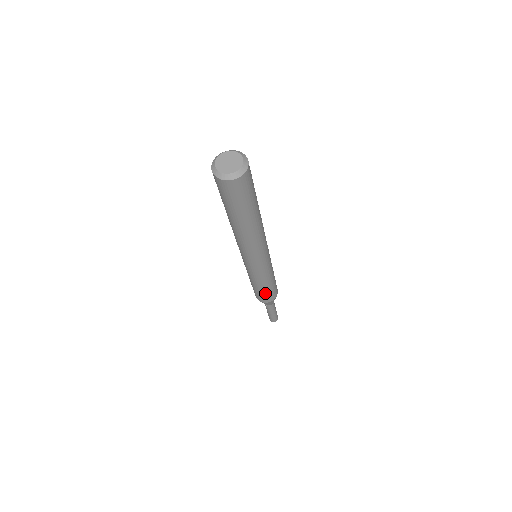
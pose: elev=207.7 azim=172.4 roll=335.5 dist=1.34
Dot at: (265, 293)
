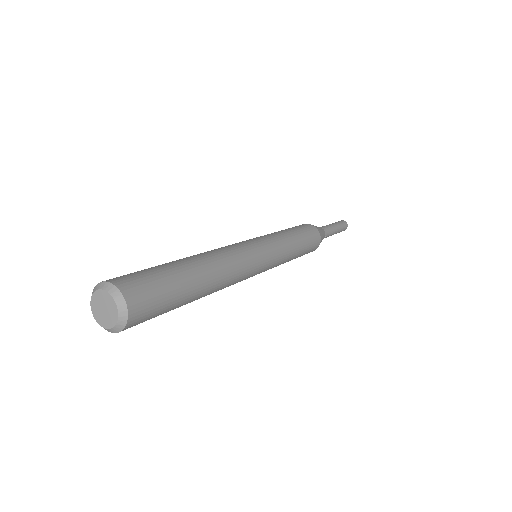
Dot at: occluded
